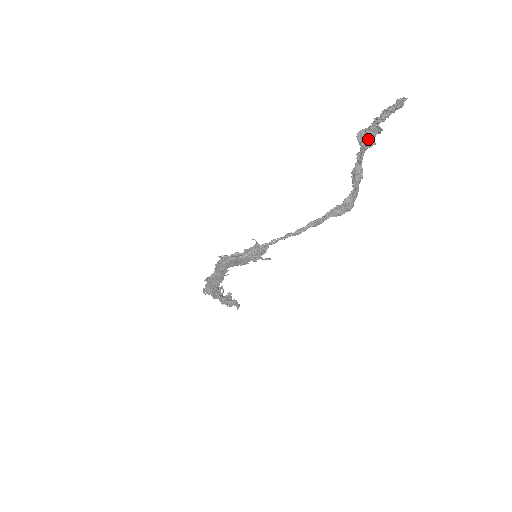
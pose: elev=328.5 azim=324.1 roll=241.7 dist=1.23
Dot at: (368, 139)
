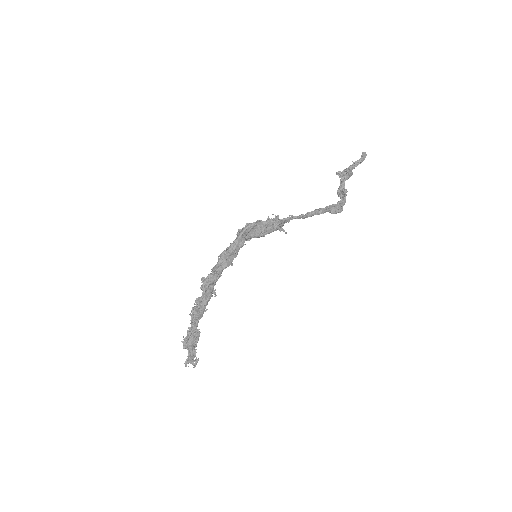
Dot at: occluded
